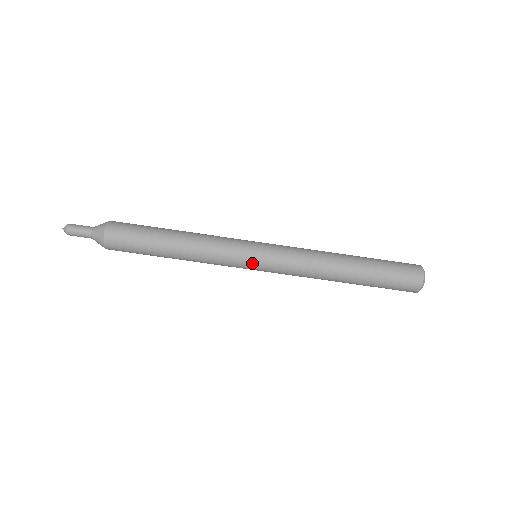
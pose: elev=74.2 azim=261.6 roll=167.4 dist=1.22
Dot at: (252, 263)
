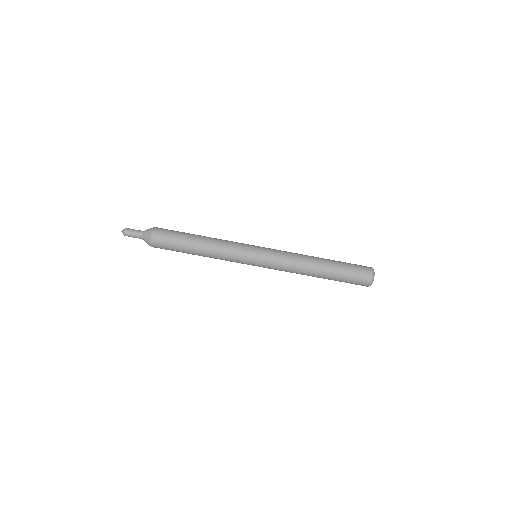
Dot at: (252, 263)
